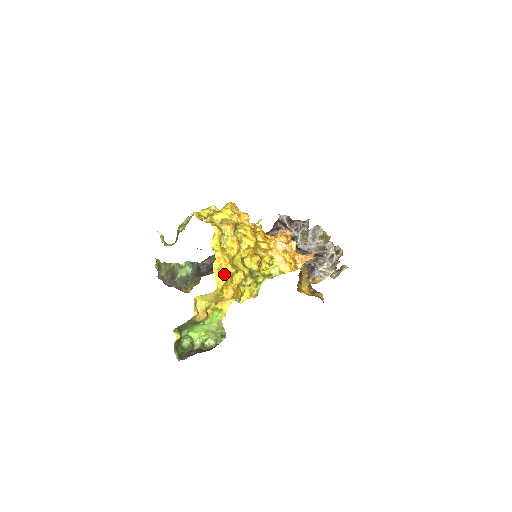
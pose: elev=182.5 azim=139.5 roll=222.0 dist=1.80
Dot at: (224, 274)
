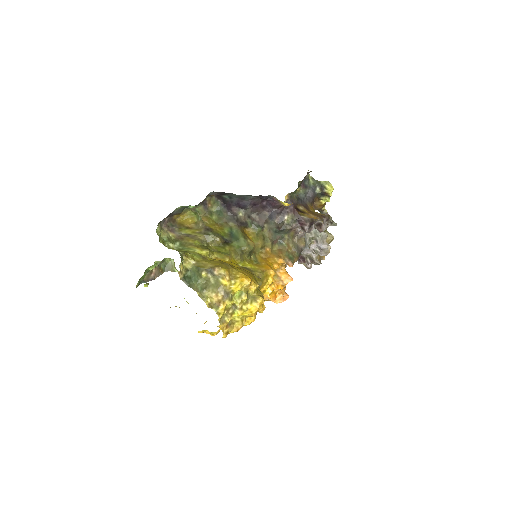
Dot at: (206, 333)
